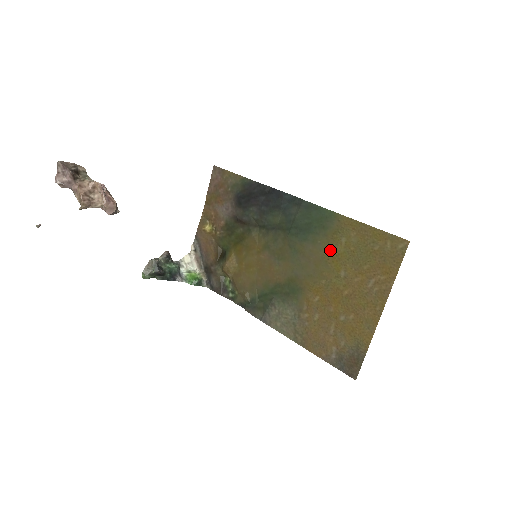
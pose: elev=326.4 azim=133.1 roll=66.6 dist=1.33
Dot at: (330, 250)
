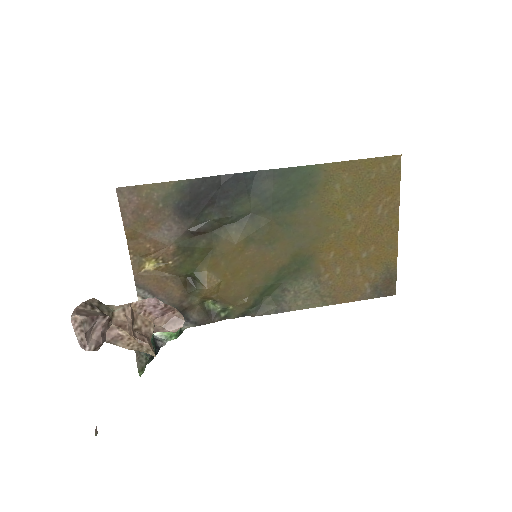
Dot at: (327, 203)
